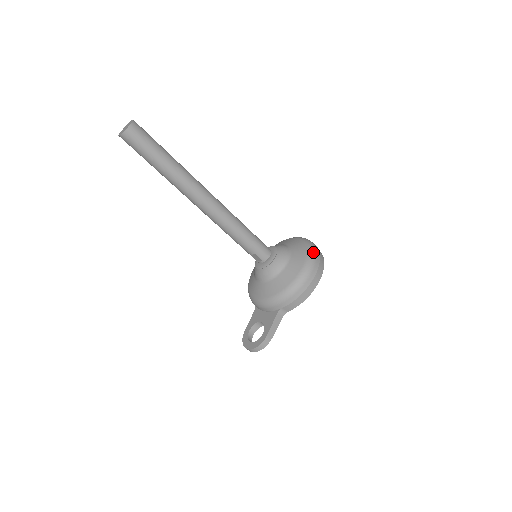
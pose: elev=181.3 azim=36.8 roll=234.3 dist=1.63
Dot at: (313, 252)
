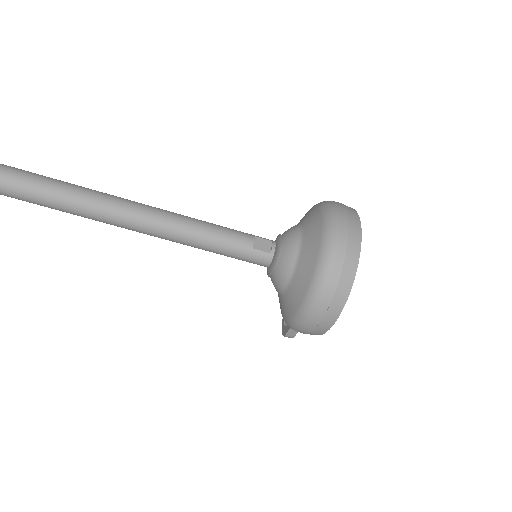
Dot at: (315, 296)
